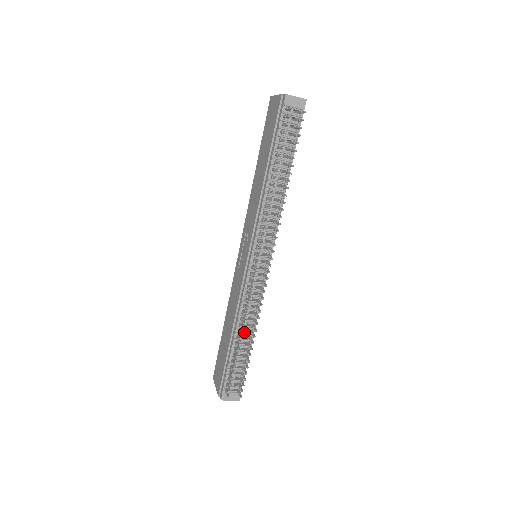
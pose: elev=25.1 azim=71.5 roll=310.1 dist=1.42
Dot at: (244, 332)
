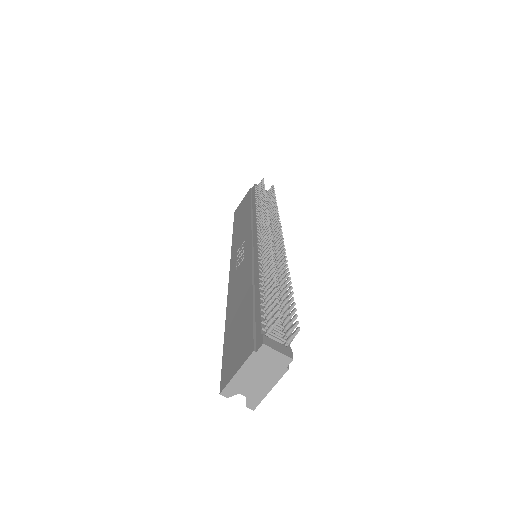
Dot at: occluded
